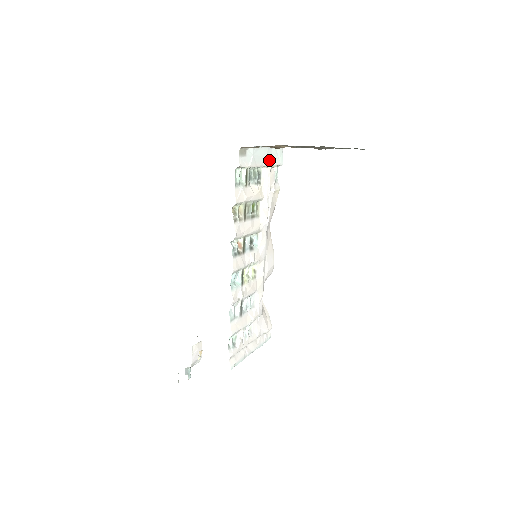
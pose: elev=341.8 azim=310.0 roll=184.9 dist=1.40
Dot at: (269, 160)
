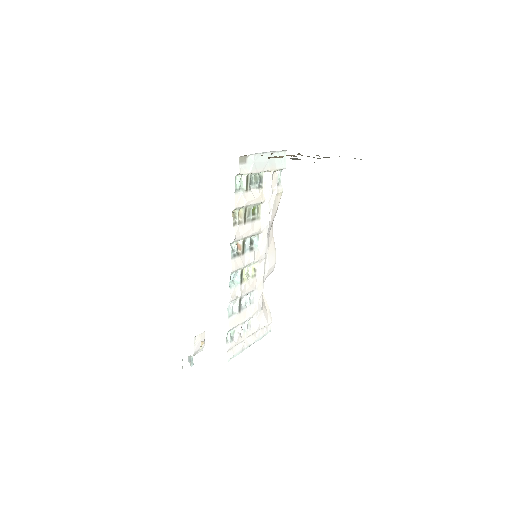
Dot at: (271, 165)
